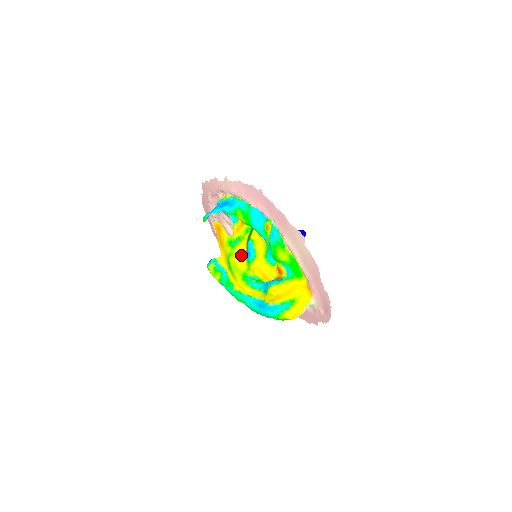
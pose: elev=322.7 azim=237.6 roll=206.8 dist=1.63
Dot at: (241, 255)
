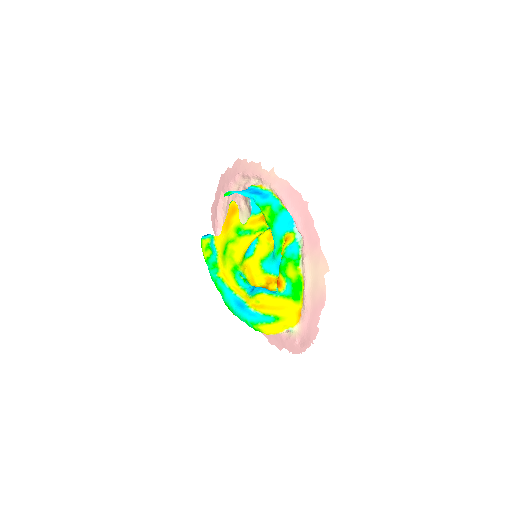
Dot at: (243, 247)
